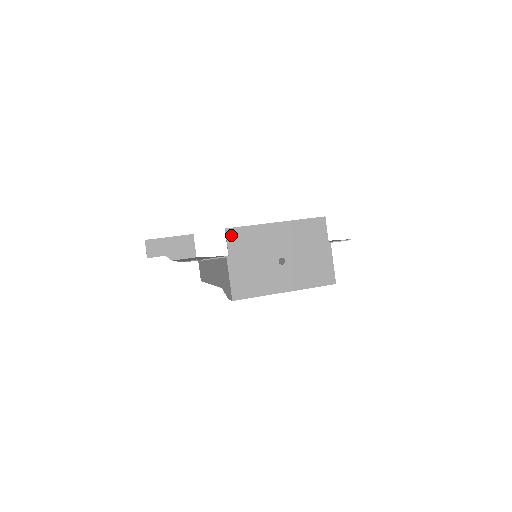
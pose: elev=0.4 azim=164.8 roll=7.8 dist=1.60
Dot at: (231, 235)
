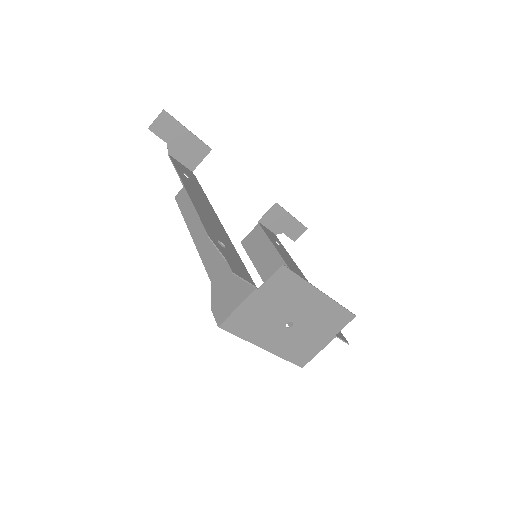
Dot at: (281, 274)
